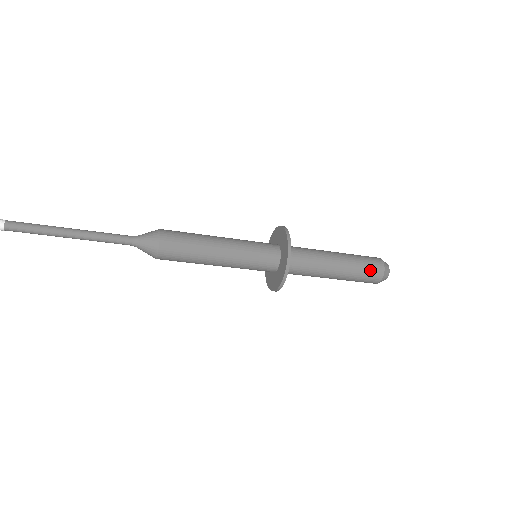
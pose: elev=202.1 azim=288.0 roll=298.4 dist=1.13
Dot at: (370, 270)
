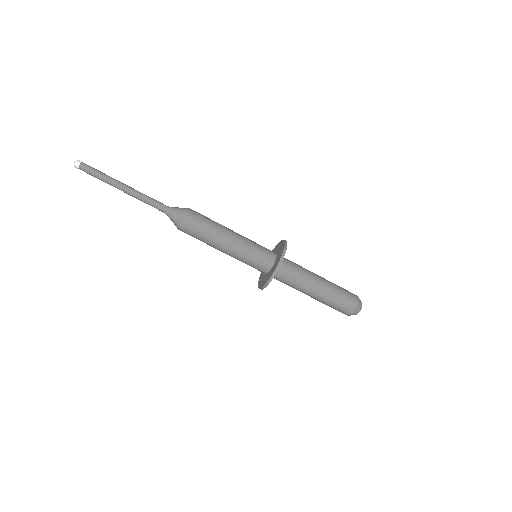
Dot at: (346, 290)
